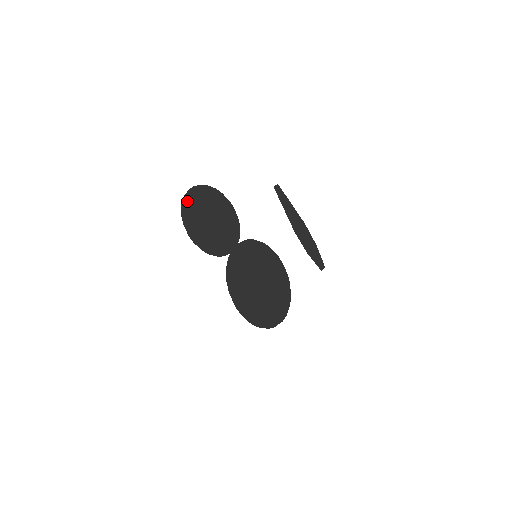
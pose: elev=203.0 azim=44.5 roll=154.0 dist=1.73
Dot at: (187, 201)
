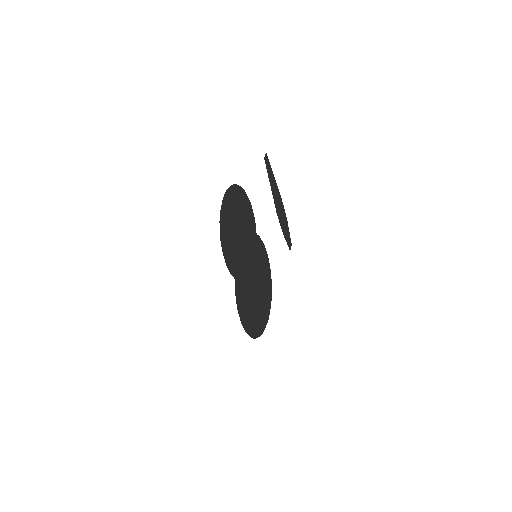
Dot at: (223, 215)
